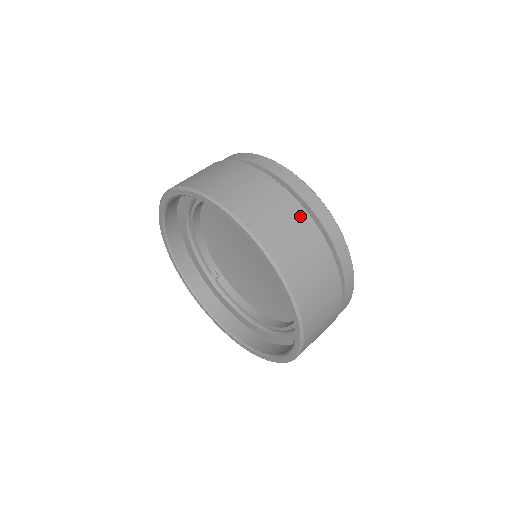
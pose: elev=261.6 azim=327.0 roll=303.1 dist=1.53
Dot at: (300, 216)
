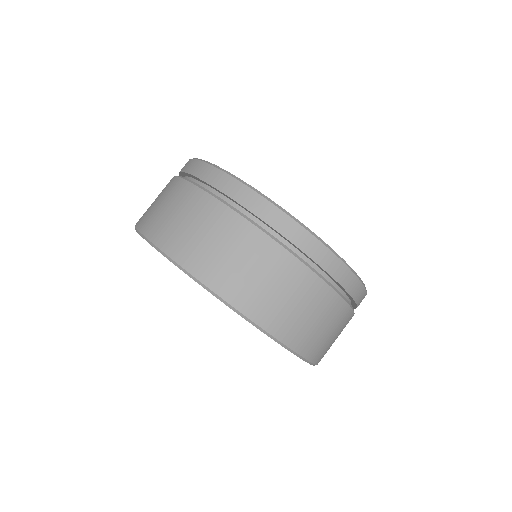
Dot at: (210, 209)
